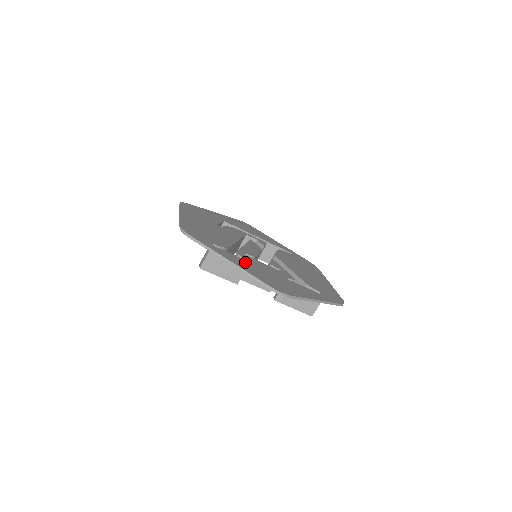
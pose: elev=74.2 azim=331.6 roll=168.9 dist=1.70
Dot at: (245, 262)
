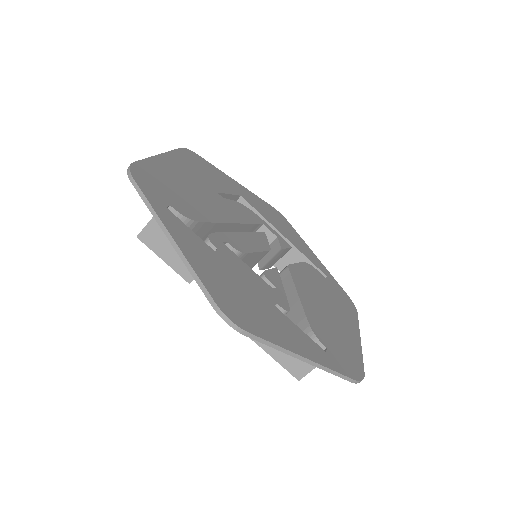
Dot at: (207, 250)
